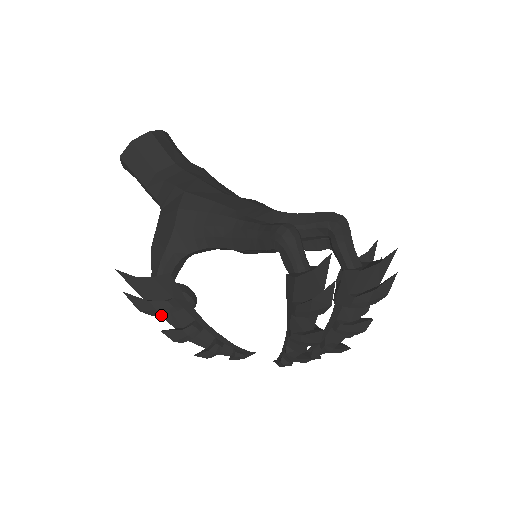
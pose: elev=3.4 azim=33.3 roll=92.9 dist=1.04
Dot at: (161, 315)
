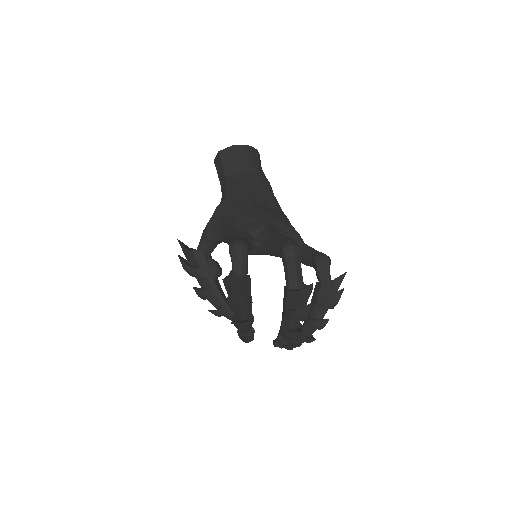
Dot at: (193, 276)
